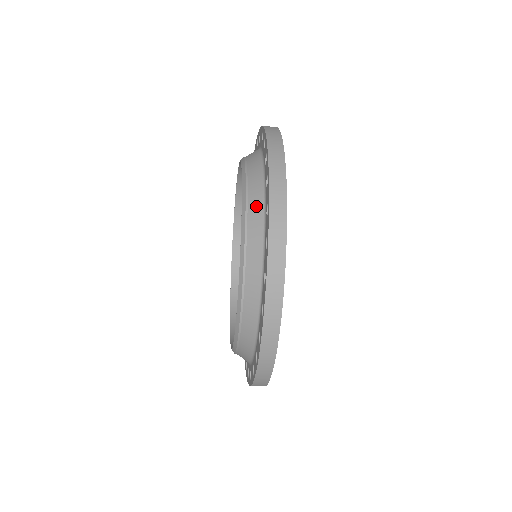
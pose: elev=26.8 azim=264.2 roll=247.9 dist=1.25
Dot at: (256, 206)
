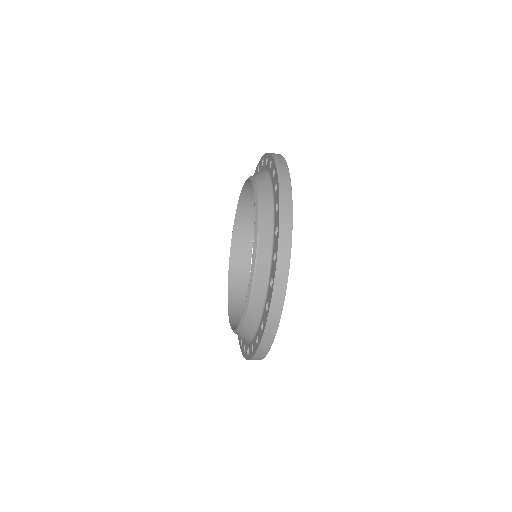
Dot at: (265, 191)
